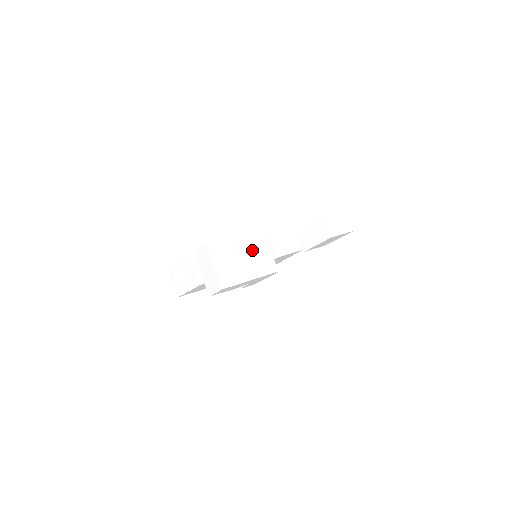
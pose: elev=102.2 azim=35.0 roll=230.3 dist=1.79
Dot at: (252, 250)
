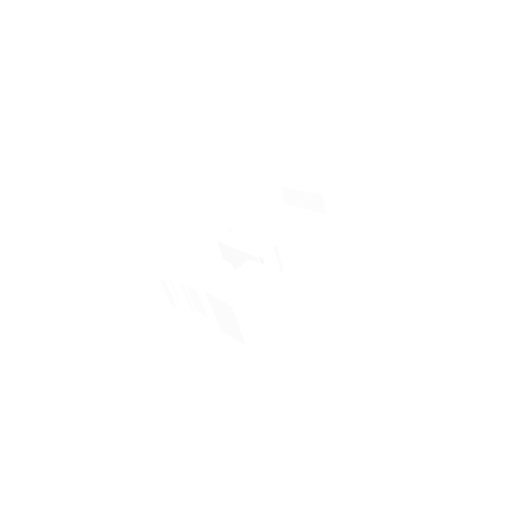
Dot at: (273, 293)
